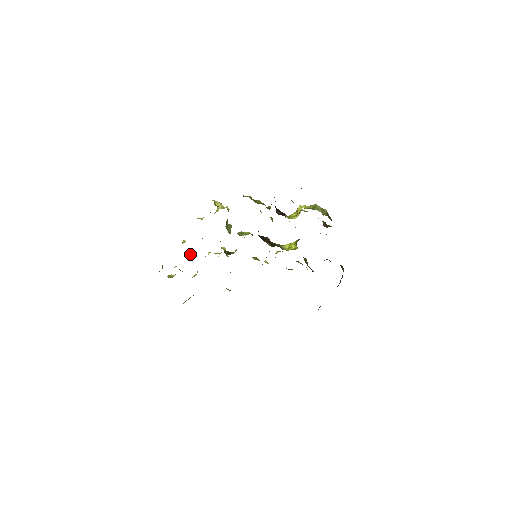
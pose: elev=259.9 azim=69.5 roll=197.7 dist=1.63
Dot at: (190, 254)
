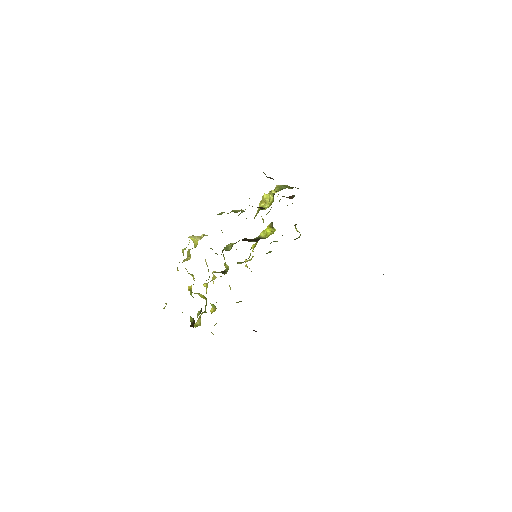
Dot at: (200, 294)
